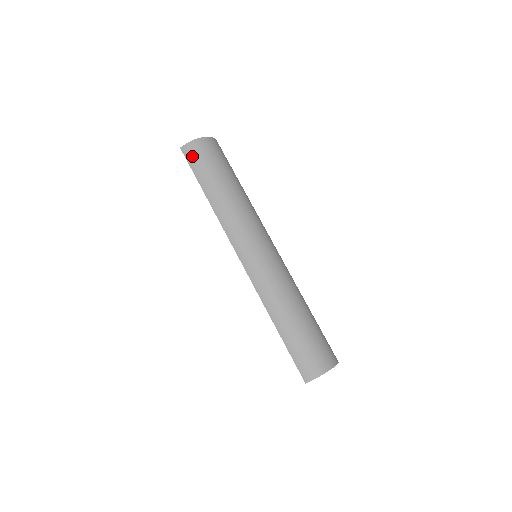
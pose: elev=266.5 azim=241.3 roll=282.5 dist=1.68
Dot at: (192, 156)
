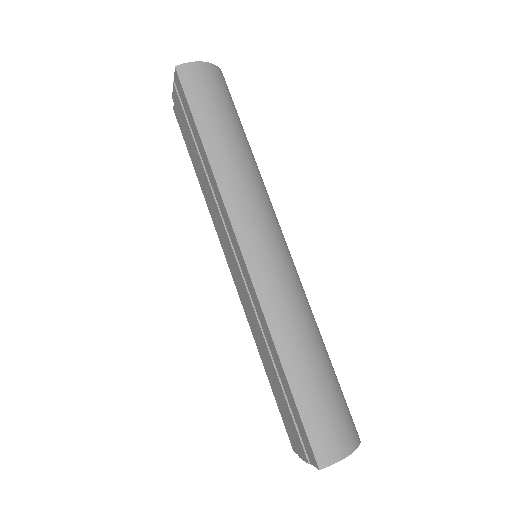
Dot at: (192, 83)
